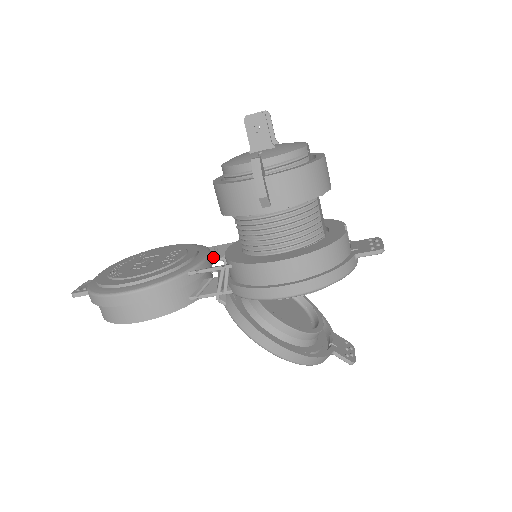
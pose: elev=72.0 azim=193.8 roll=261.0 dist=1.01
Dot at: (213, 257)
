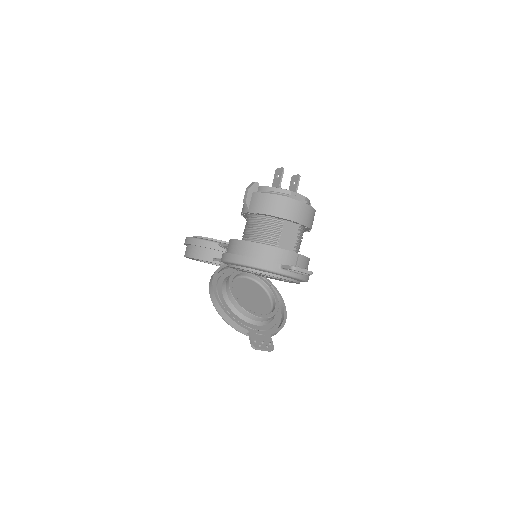
Dot at: occluded
